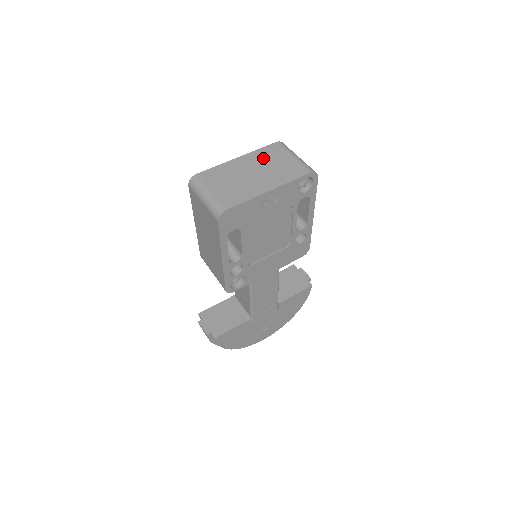
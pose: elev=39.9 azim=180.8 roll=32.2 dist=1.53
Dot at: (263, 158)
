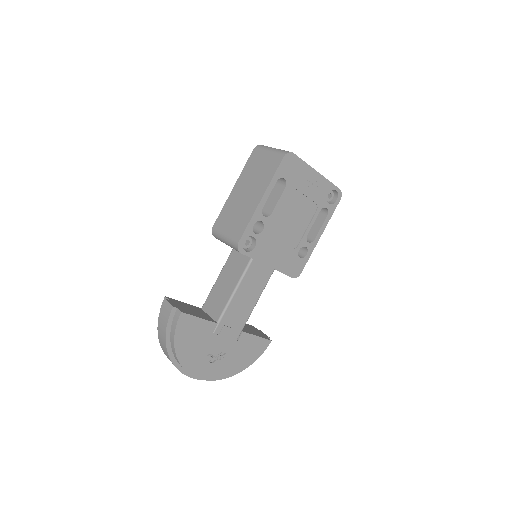
Dot at: occluded
